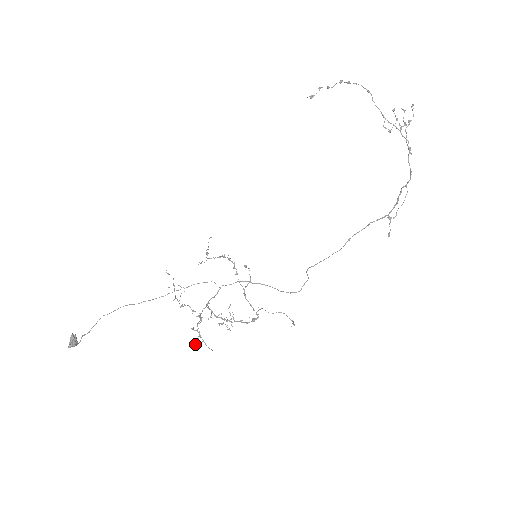
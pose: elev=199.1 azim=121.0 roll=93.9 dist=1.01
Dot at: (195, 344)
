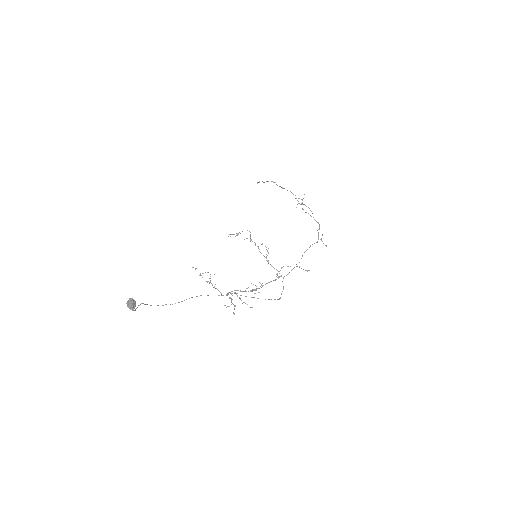
Dot at: (233, 313)
